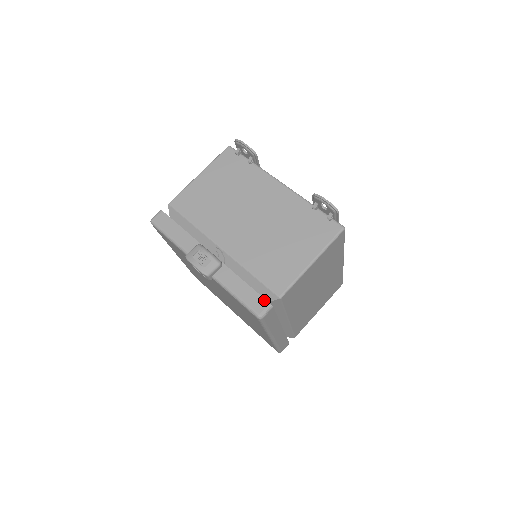
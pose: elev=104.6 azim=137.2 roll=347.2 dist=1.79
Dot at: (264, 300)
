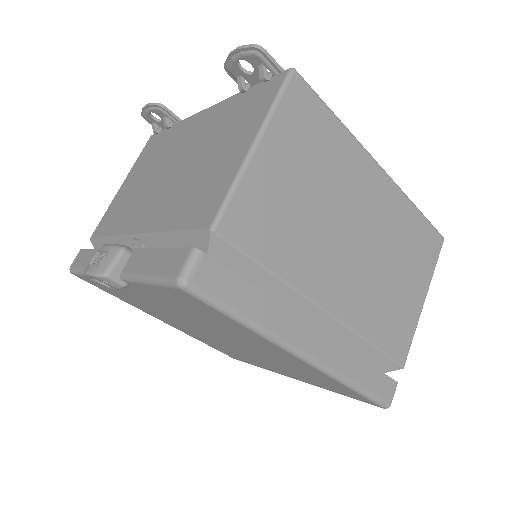
Dot at: (183, 250)
